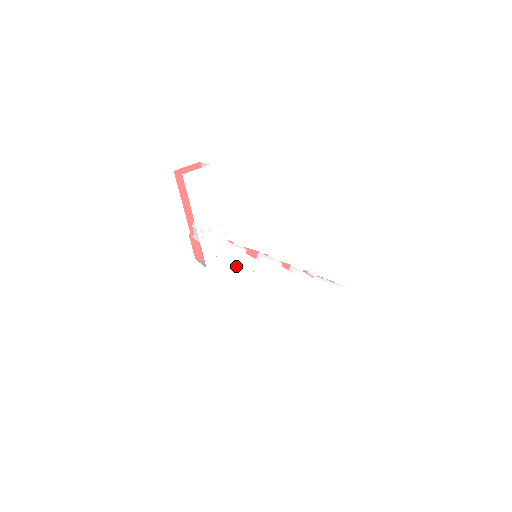
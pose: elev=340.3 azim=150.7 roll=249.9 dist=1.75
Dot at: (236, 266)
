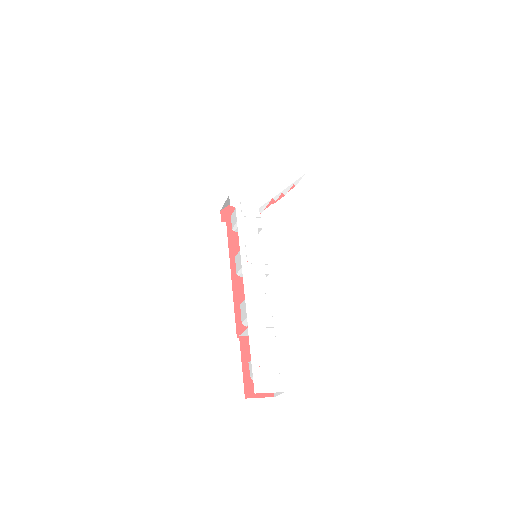
Dot at: (243, 223)
